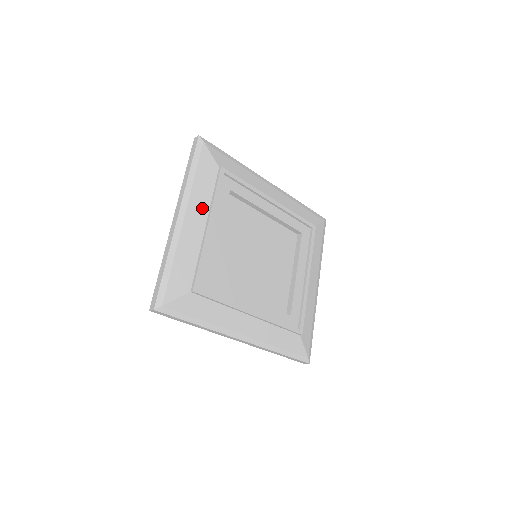
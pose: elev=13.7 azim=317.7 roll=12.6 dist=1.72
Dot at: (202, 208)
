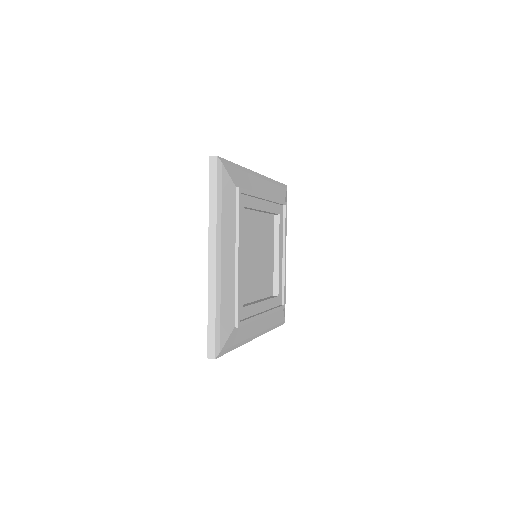
Dot at: (231, 240)
